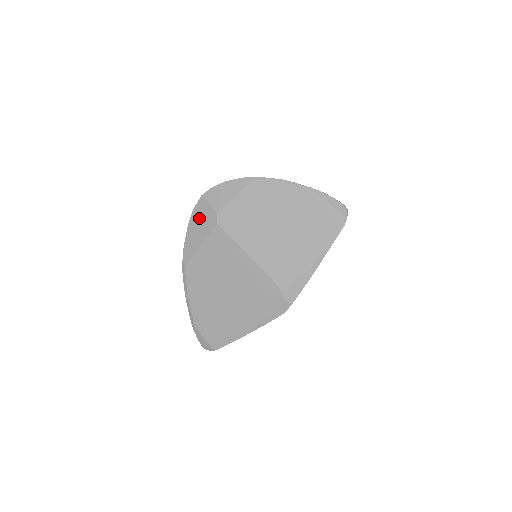
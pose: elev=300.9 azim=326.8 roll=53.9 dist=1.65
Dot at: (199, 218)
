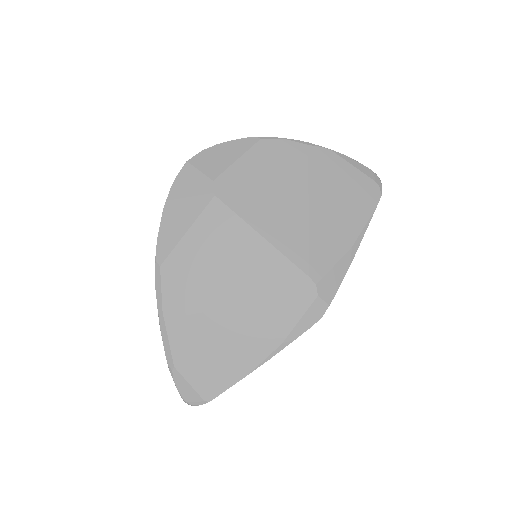
Dot at: (183, 192)
